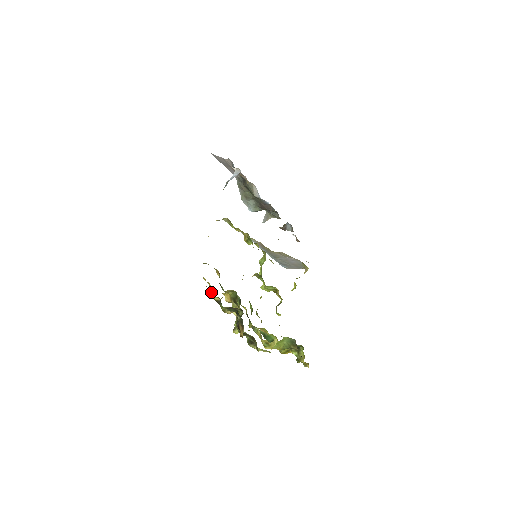
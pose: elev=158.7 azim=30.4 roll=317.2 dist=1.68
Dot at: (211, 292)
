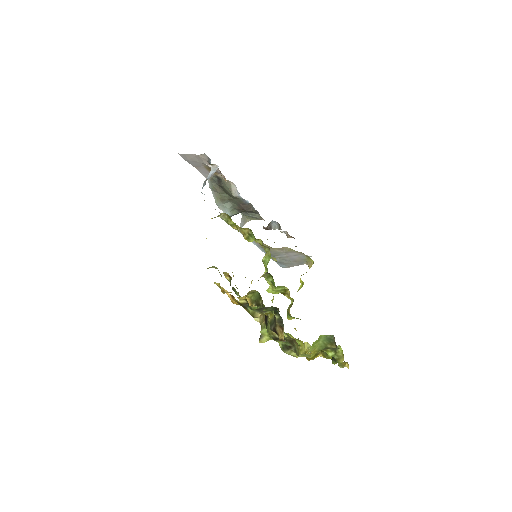
Dot at: (232, 295)
